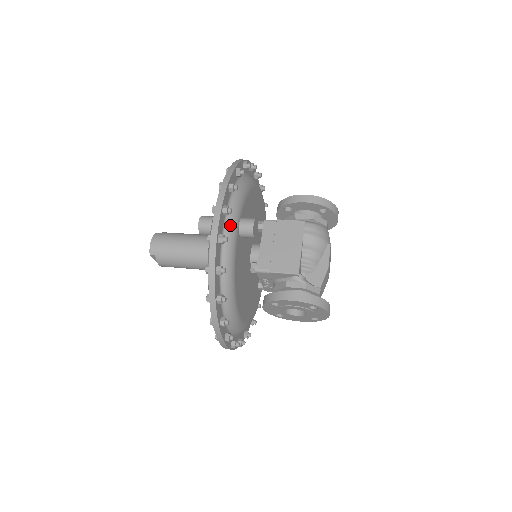
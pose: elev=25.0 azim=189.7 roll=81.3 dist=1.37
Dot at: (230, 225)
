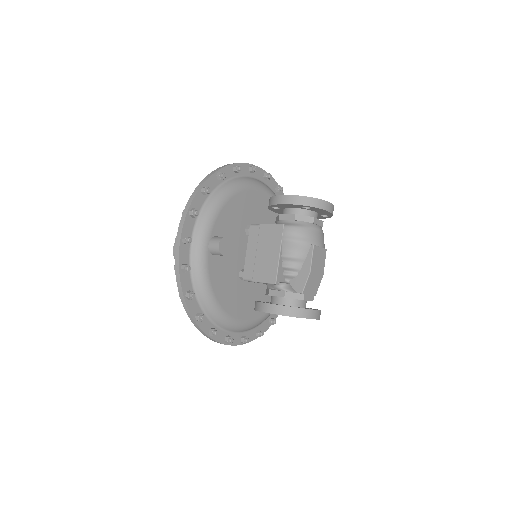
Dot at: (196, 250)
